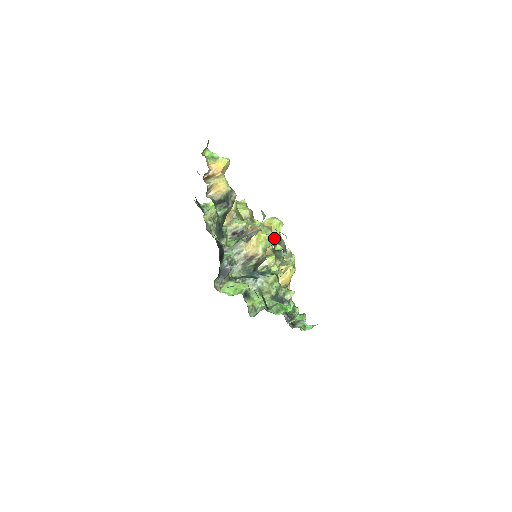
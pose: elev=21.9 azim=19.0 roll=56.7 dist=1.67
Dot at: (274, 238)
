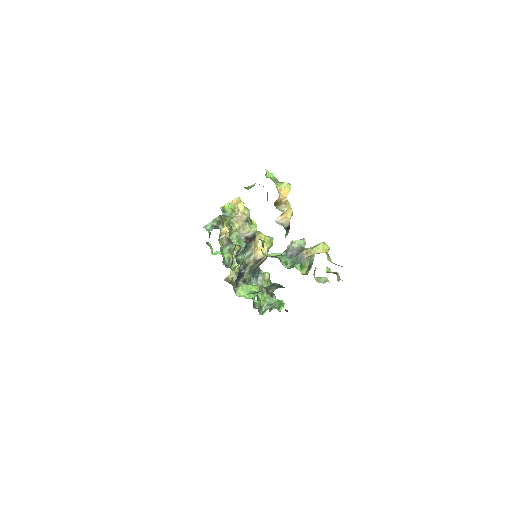
Dot at: occluded
